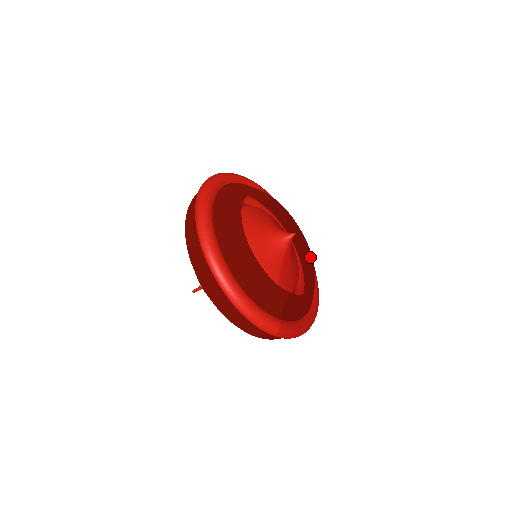
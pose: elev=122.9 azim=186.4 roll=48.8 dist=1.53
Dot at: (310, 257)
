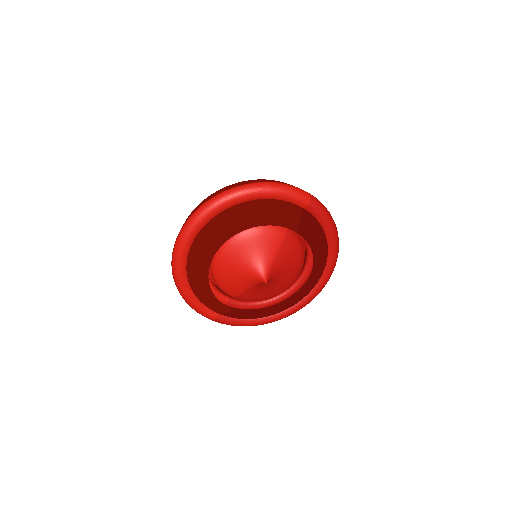
Dot at: (304, 288)
